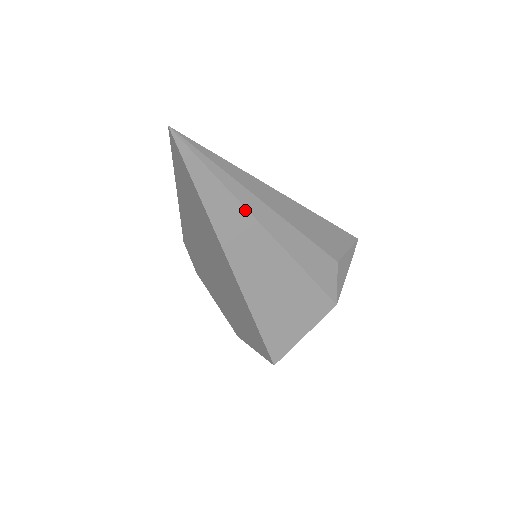
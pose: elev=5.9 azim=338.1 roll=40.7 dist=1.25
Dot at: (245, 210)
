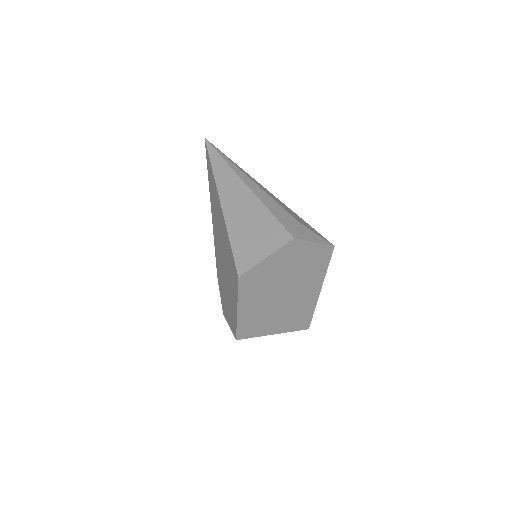
Dot at: (234, 172)
